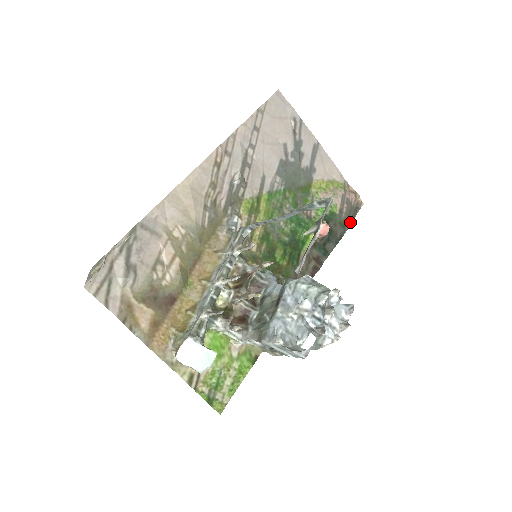
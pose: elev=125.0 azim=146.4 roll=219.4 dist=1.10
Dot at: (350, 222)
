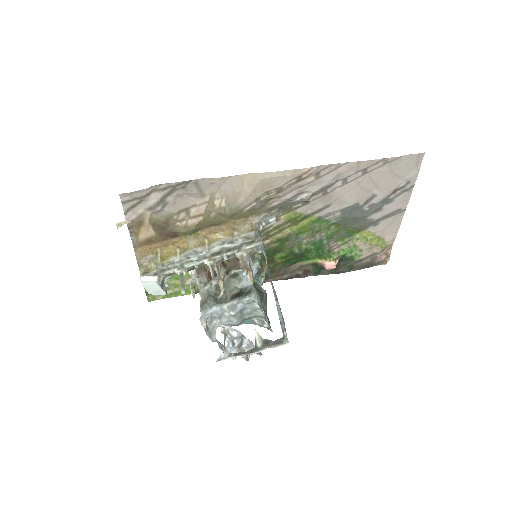
Dot at: (360, 269)
